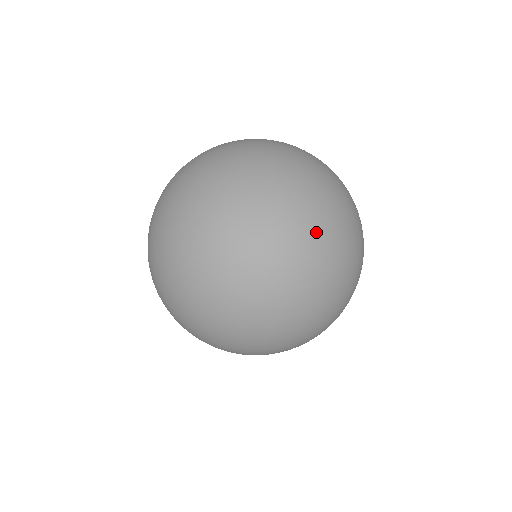
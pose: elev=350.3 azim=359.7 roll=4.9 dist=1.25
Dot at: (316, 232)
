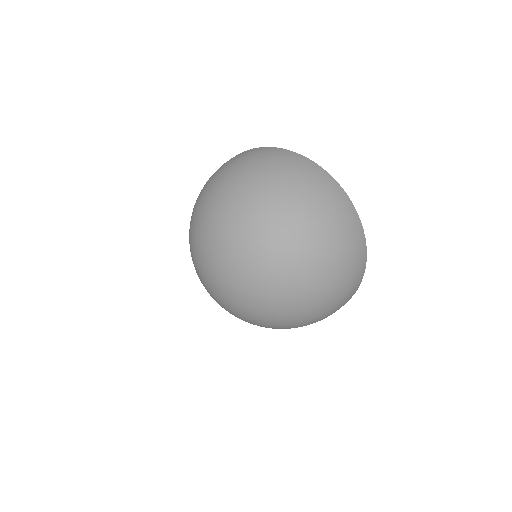
Dot at: (277, 282)
